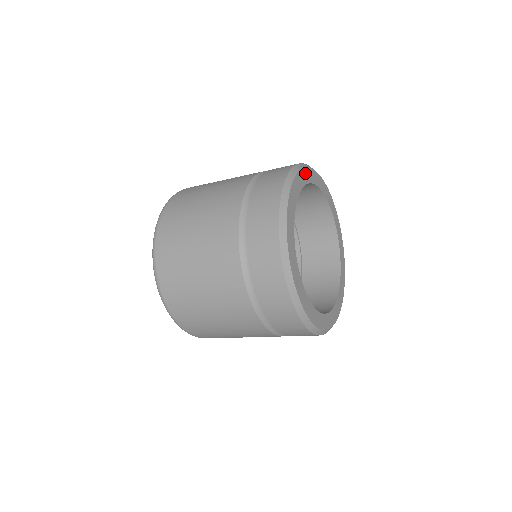
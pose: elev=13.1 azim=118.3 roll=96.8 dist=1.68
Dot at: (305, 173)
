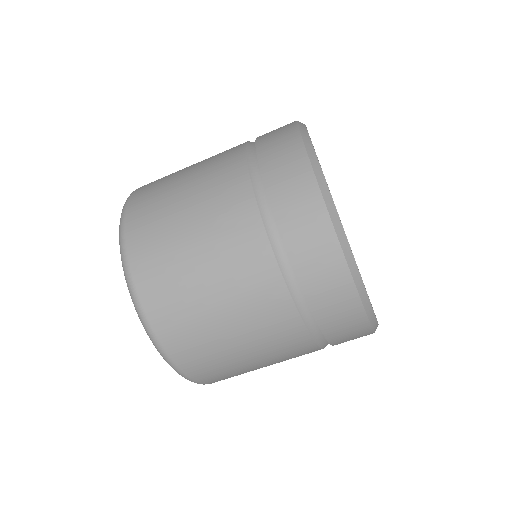
Dot at: occluded
